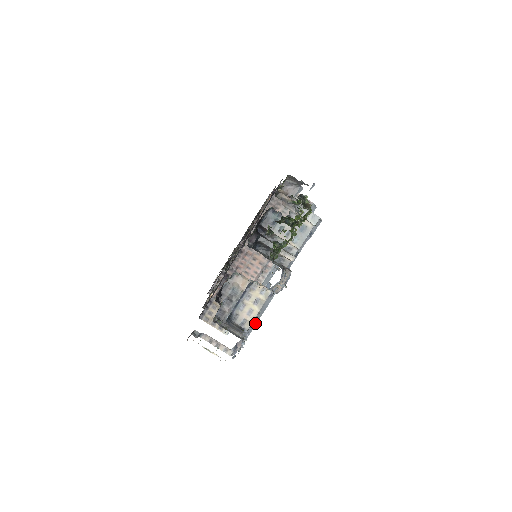
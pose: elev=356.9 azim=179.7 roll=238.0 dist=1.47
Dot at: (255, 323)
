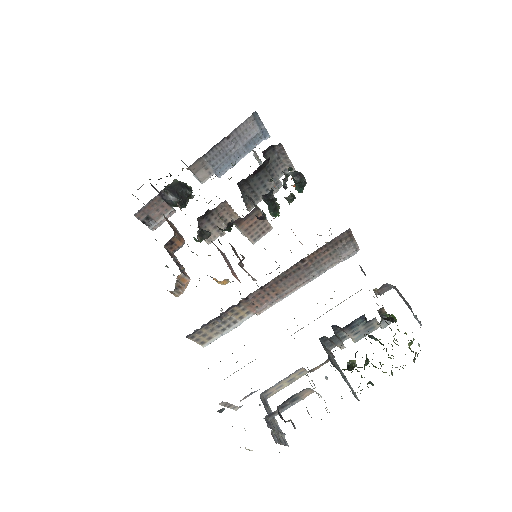
Dot at: occluded
